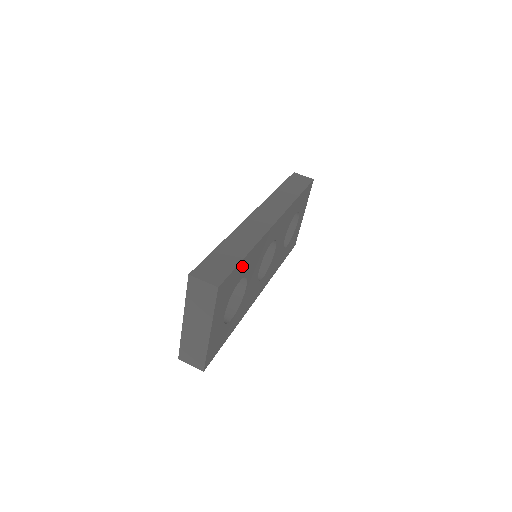
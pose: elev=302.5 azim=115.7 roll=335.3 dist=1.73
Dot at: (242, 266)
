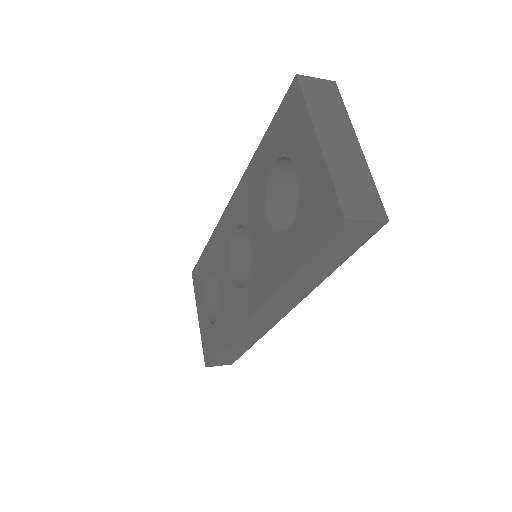
Dot at: occluded
